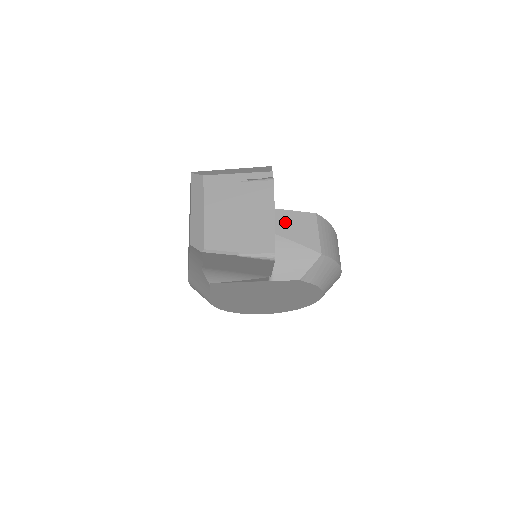
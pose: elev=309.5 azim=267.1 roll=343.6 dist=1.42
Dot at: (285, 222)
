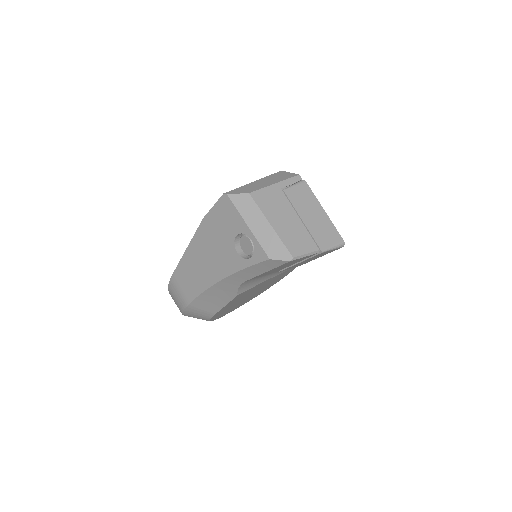
Dot at: occluded
